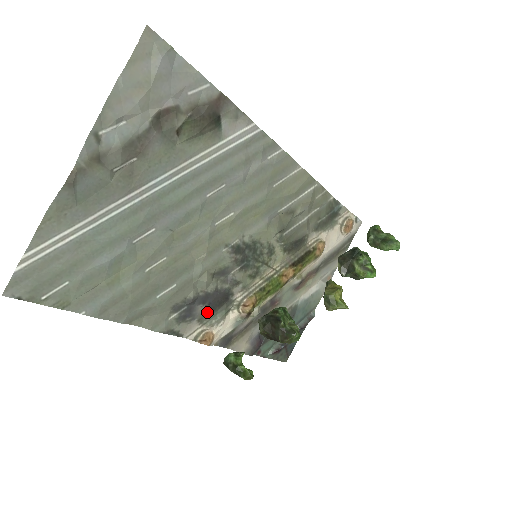
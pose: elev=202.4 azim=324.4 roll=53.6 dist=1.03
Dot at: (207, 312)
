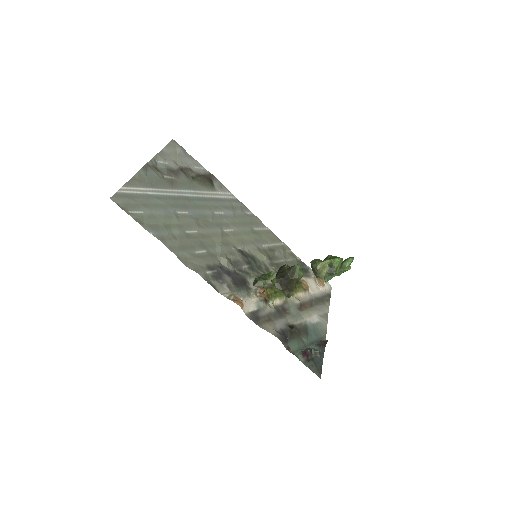
Dot at: (233, 285)
